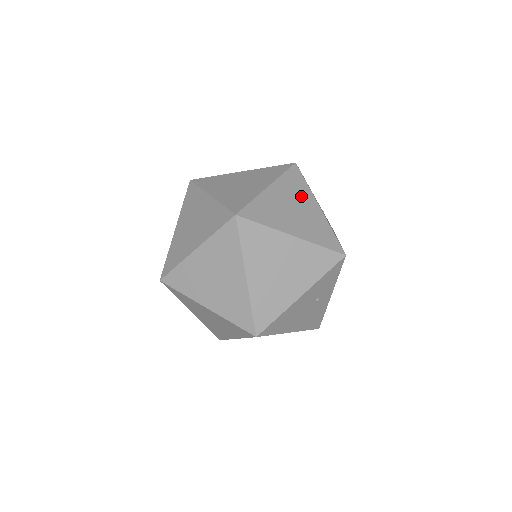
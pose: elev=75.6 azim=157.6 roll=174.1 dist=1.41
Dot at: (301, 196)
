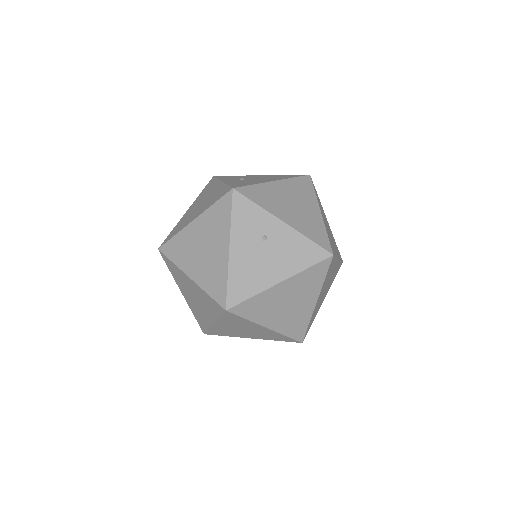
Dot at: (209, 191)
